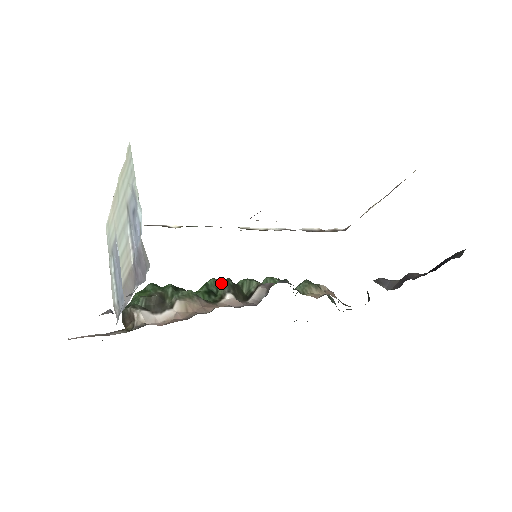
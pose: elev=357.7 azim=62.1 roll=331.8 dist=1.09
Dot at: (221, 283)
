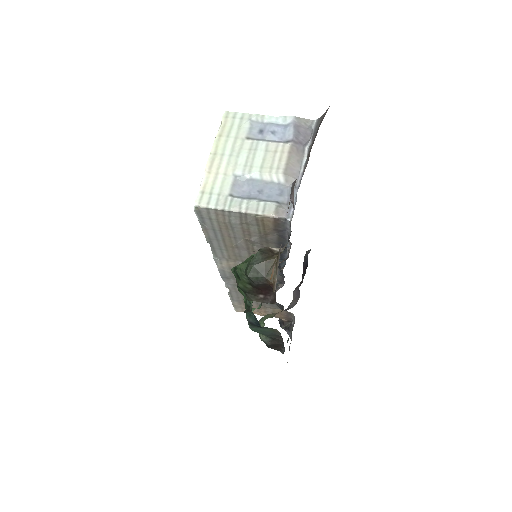
Dot at: occluded
